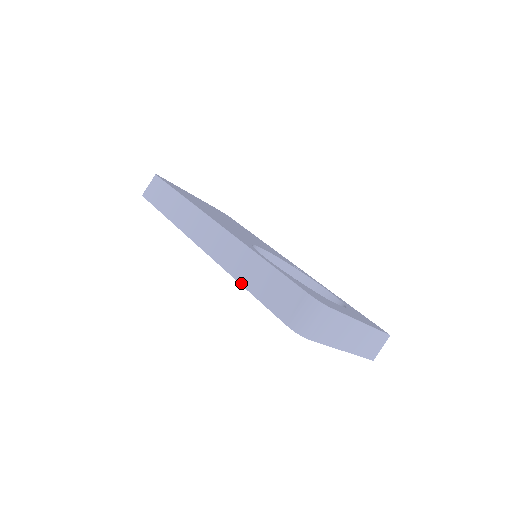
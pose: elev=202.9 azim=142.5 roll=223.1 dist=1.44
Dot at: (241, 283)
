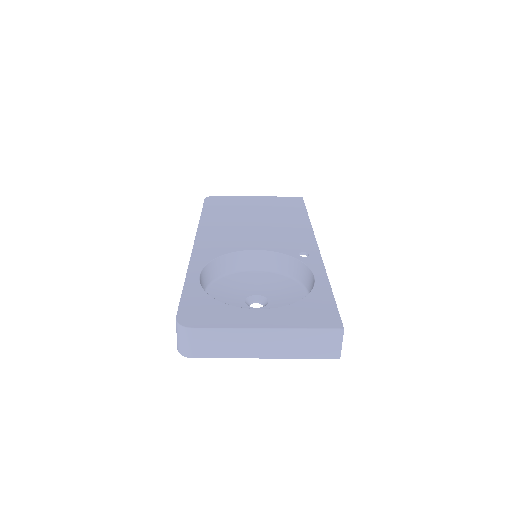
Dot at: occluded
